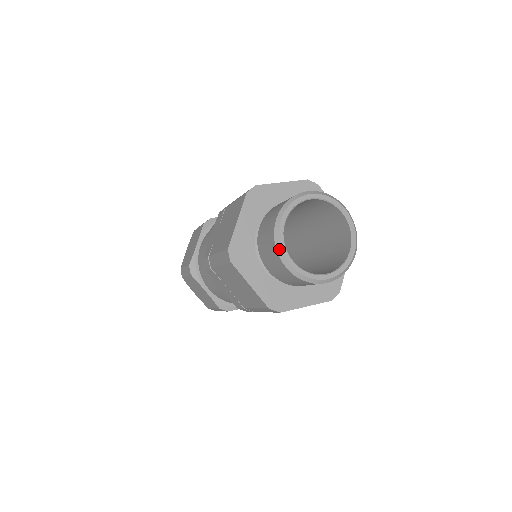
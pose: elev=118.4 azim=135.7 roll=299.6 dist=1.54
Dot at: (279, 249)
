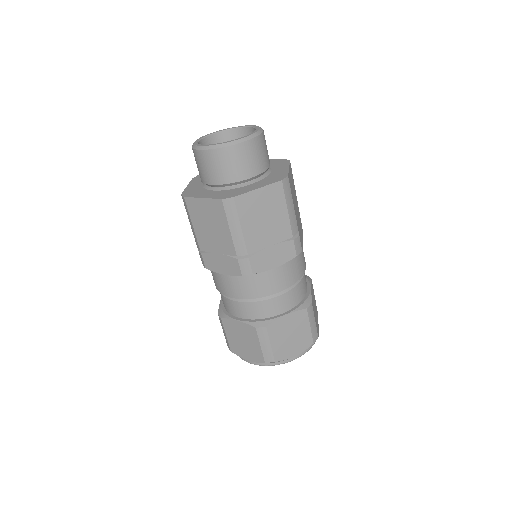
Dot at: (196, 147)
